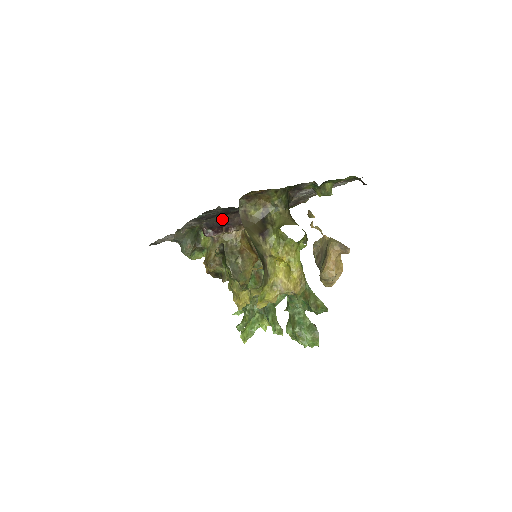
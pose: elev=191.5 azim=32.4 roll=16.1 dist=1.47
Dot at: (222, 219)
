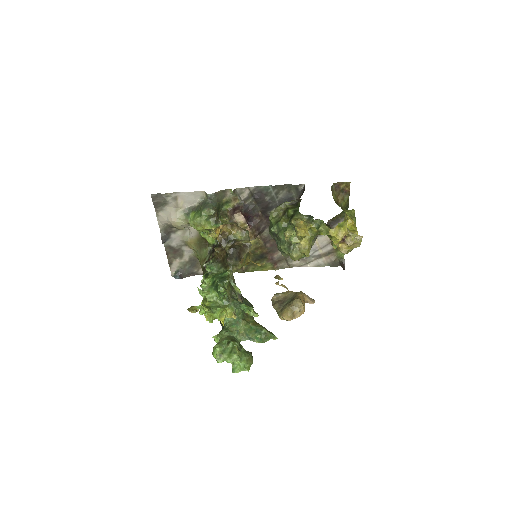
Dot at: (256, 213)
